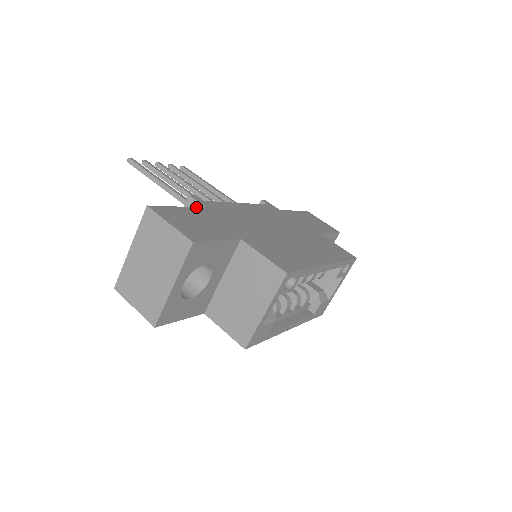
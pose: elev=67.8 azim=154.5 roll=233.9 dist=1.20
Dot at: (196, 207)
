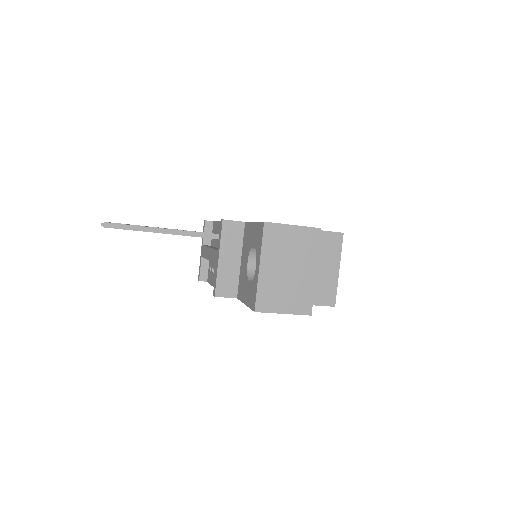
Dot at: (248, 222)
